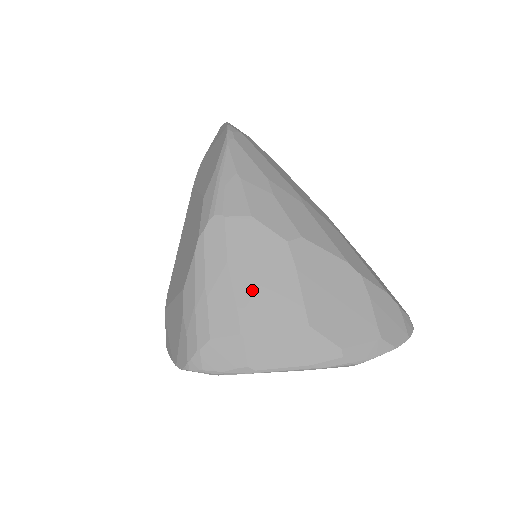
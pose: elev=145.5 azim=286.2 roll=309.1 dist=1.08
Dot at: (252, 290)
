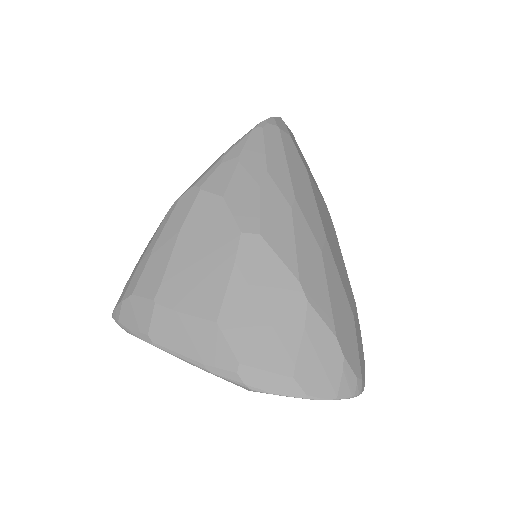
Dot at: (185, 265)
